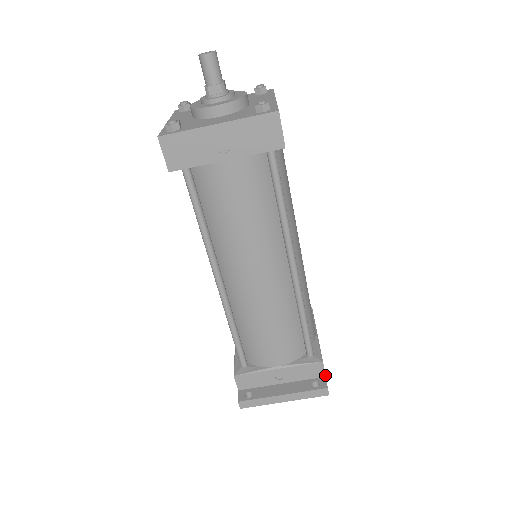
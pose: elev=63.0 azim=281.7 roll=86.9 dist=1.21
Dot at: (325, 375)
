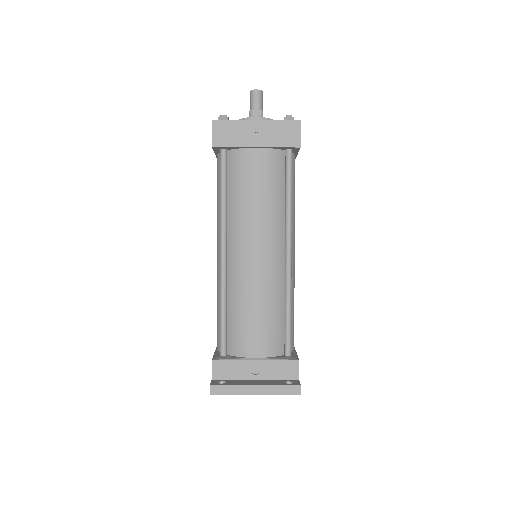
Dot at: occluded
